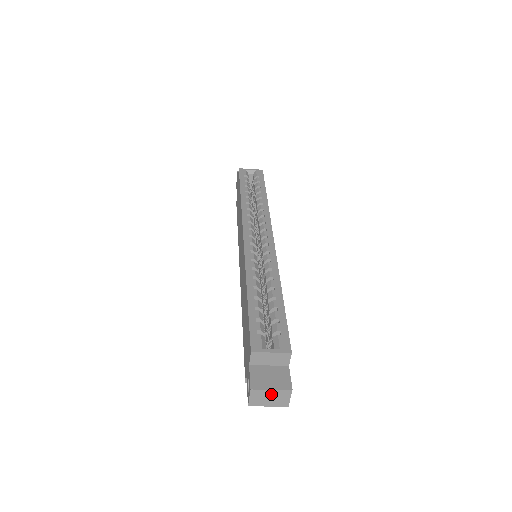
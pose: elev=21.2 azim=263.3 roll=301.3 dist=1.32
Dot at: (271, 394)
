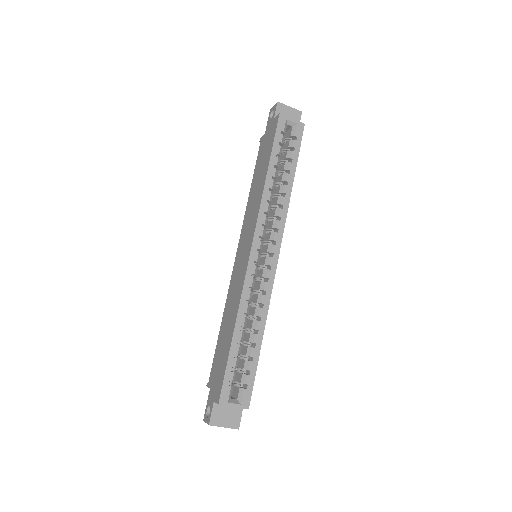
Dot at: (223, 426)
